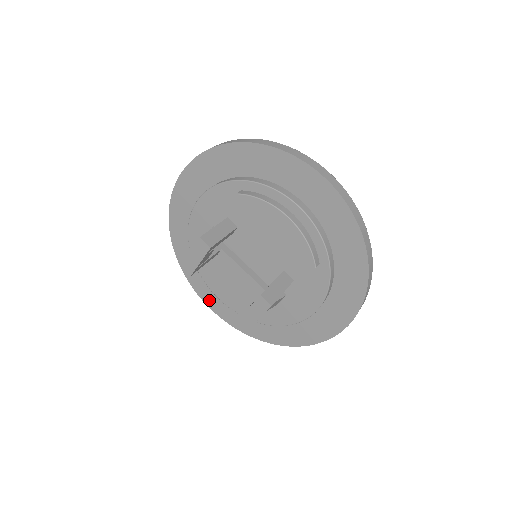
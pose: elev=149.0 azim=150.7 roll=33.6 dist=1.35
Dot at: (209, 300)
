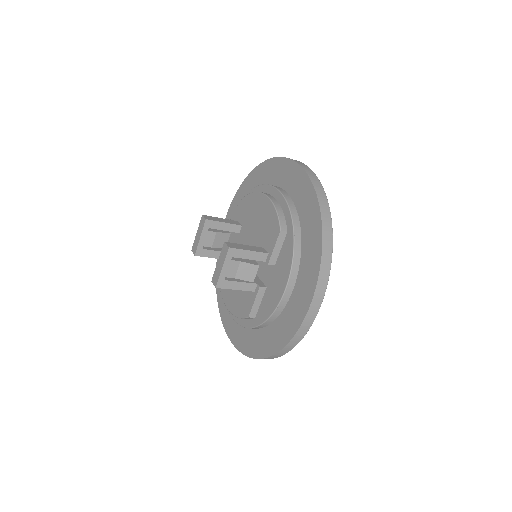
Dot at: (229, 328)
